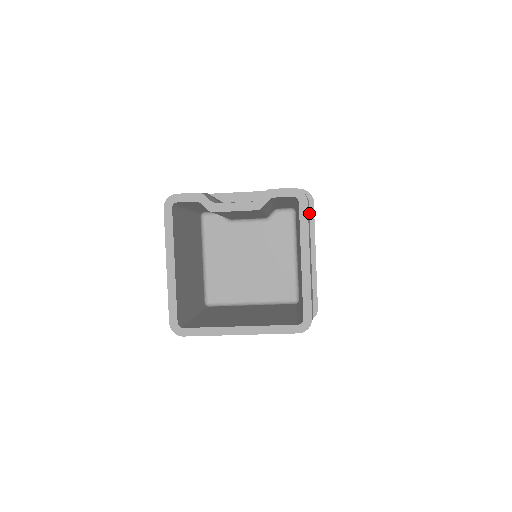
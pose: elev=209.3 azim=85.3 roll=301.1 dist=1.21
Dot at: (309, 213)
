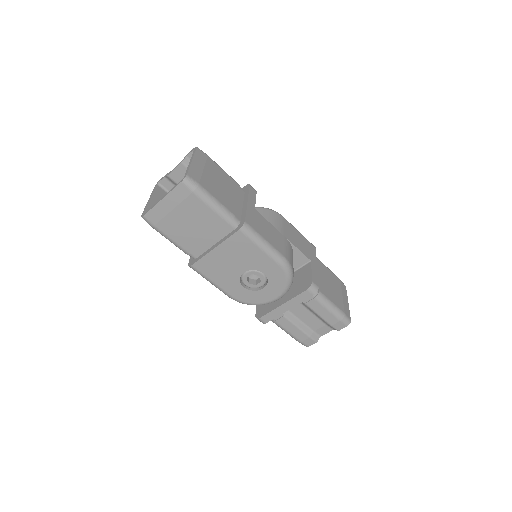
Dot at: (206, 158)
